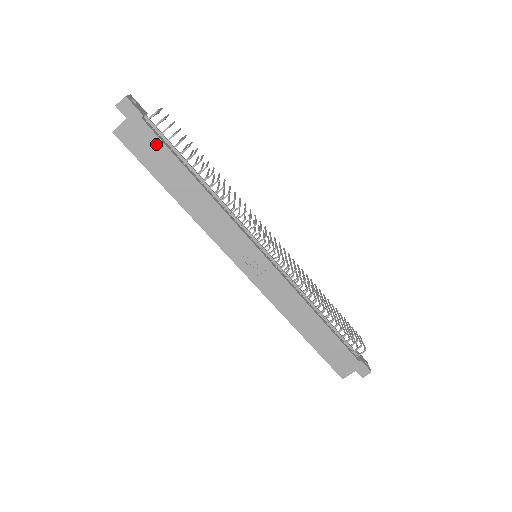
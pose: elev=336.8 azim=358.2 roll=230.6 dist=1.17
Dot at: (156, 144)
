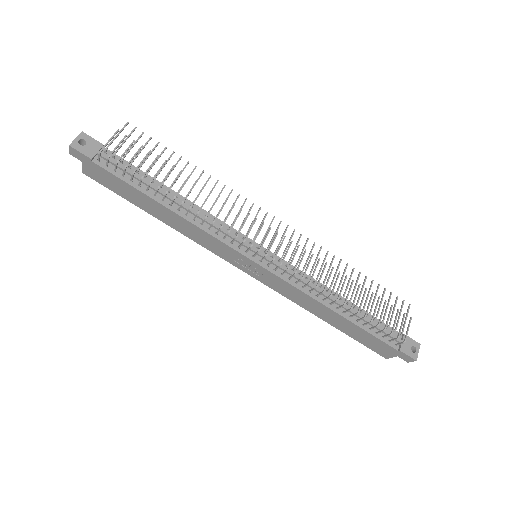
Dot at: (115, 179)
